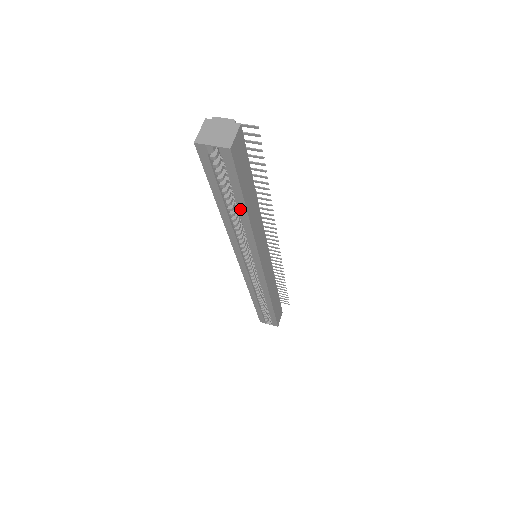
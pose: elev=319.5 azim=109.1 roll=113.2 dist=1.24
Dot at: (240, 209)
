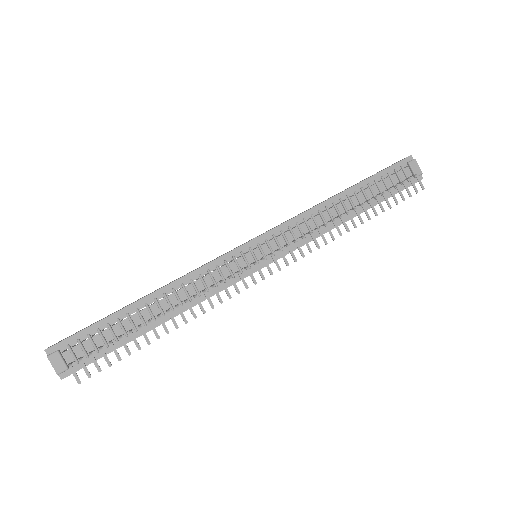
Dot at: occluded
